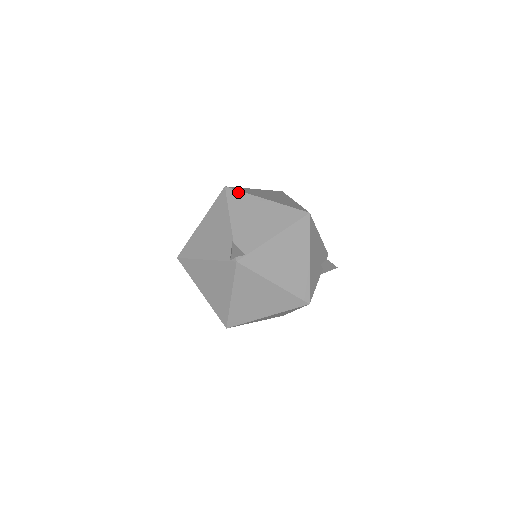
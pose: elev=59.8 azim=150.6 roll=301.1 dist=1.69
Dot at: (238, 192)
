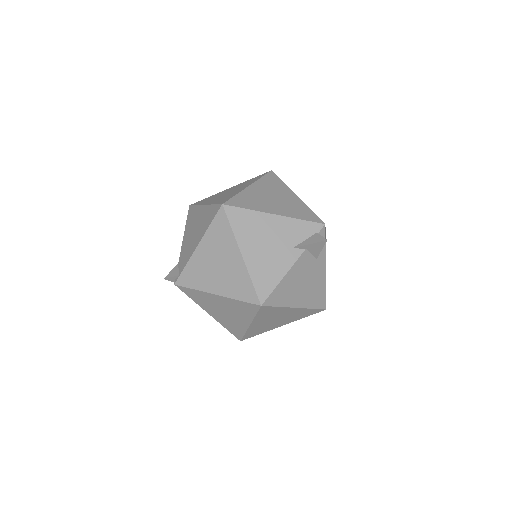
Dot at: (193, 207)
